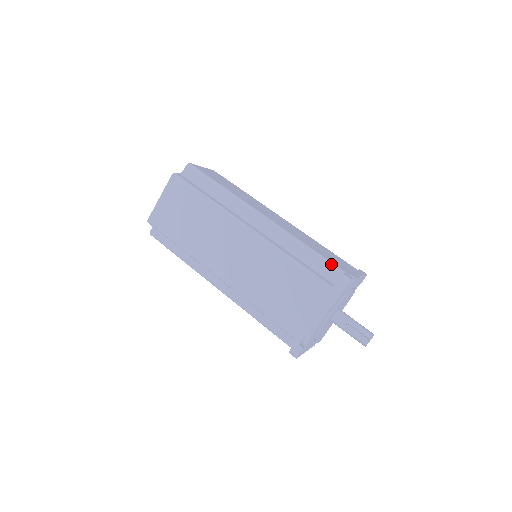
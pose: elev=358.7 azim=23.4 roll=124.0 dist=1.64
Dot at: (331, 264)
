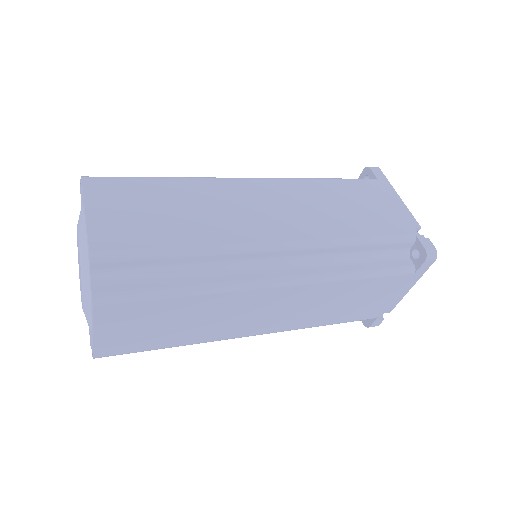
Dot at: occluded
